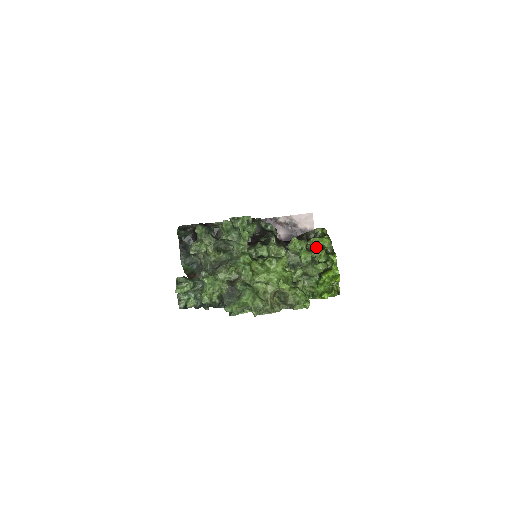
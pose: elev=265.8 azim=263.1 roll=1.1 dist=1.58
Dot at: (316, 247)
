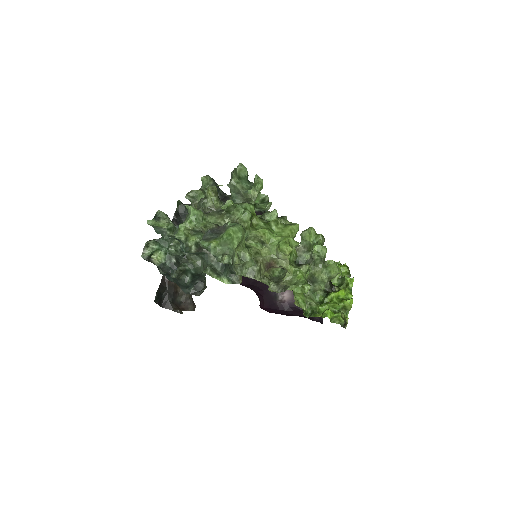
Dot at: occluded
